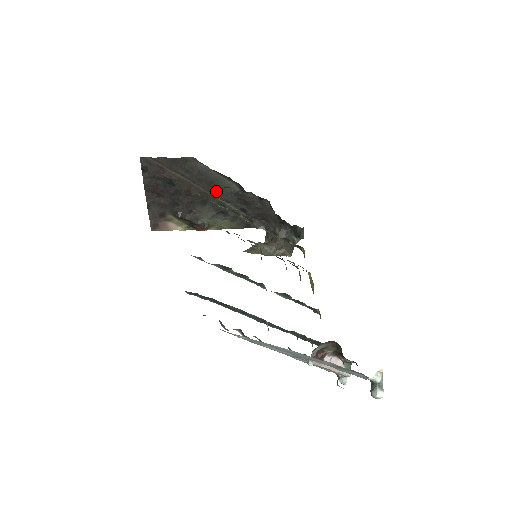
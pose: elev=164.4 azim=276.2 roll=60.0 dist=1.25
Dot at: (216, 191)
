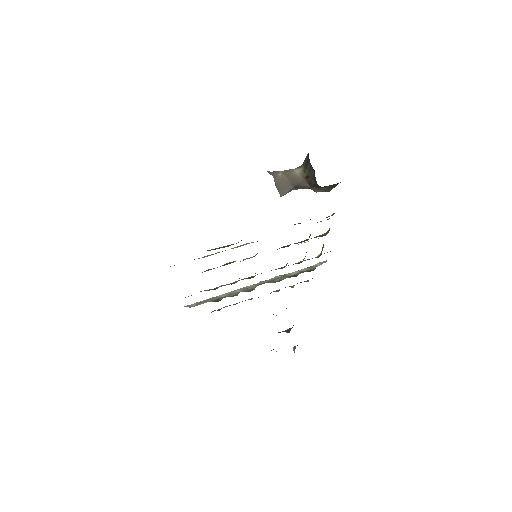
Dot at: occluded
